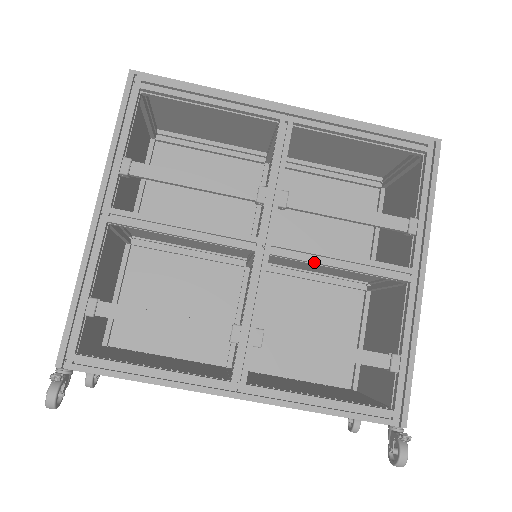
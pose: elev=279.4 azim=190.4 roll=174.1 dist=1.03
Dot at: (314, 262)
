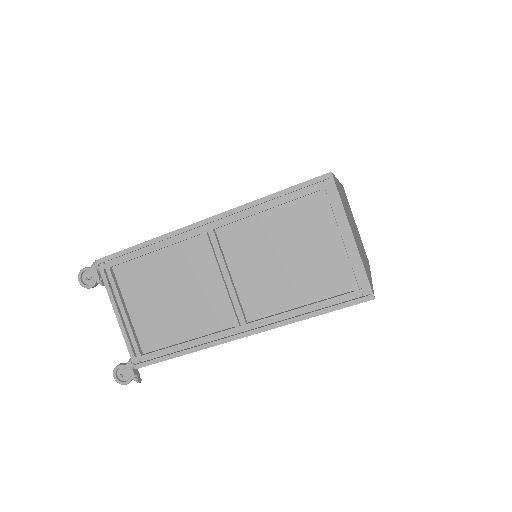
Dot at: occluded
